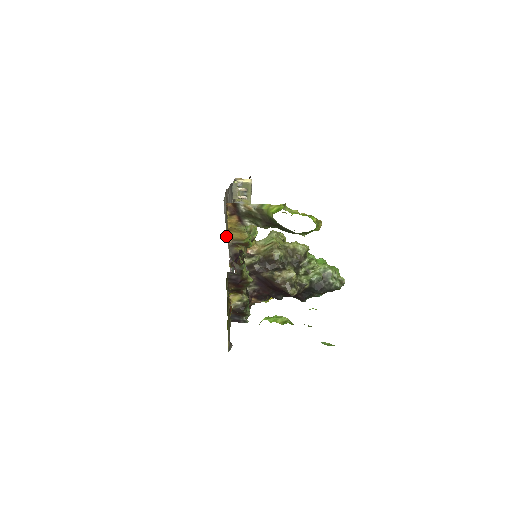
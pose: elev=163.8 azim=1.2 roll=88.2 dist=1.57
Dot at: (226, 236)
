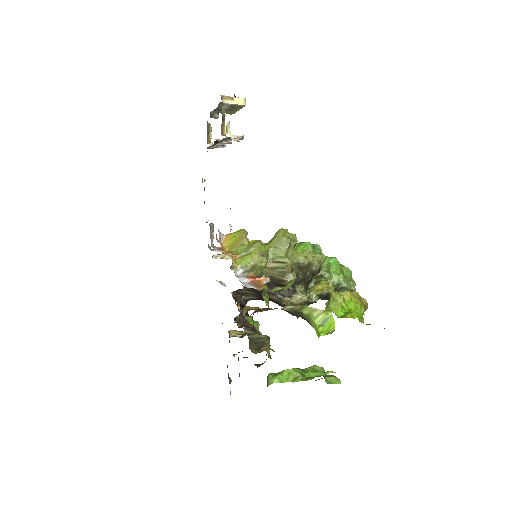
Dot at: (249, 342)
